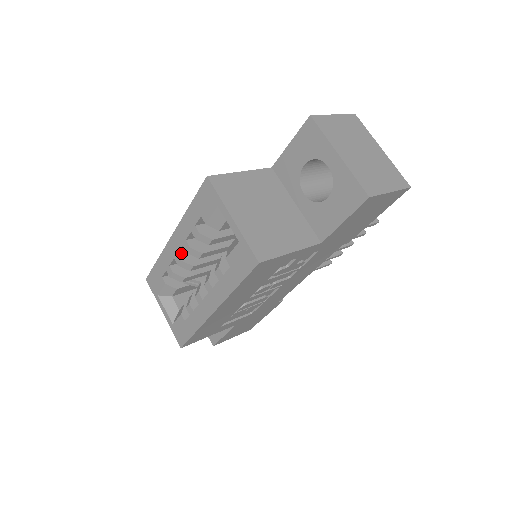
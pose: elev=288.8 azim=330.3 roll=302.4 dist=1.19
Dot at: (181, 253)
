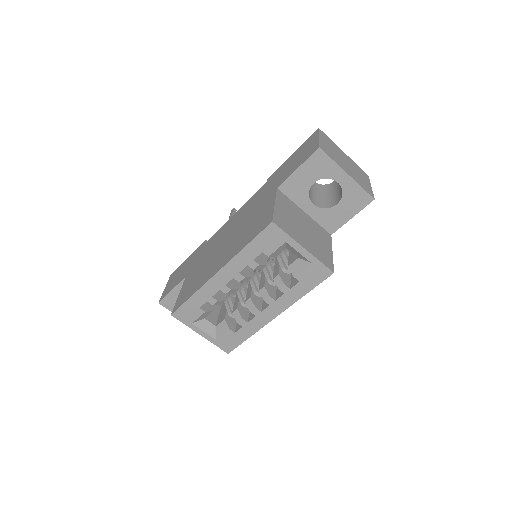
Dot at: (226, 283)
